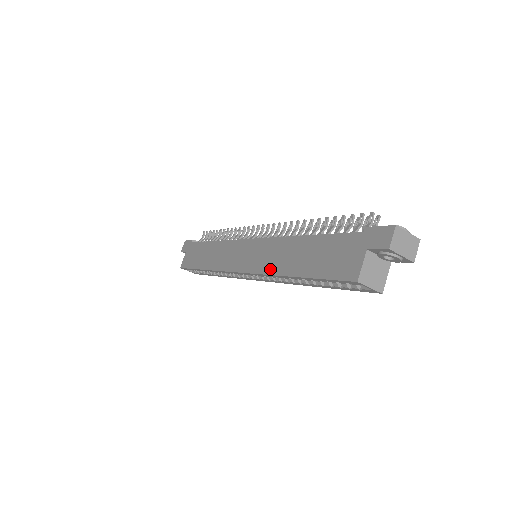
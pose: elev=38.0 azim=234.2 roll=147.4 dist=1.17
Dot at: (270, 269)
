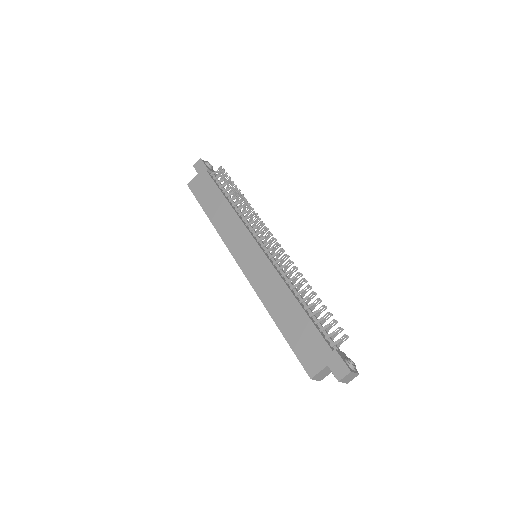
Dot at: (262, 295)
